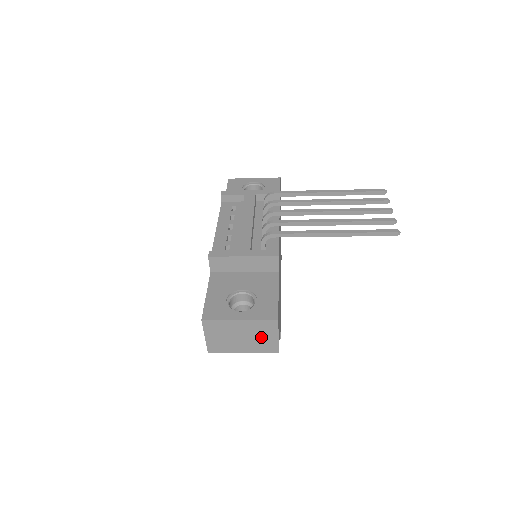
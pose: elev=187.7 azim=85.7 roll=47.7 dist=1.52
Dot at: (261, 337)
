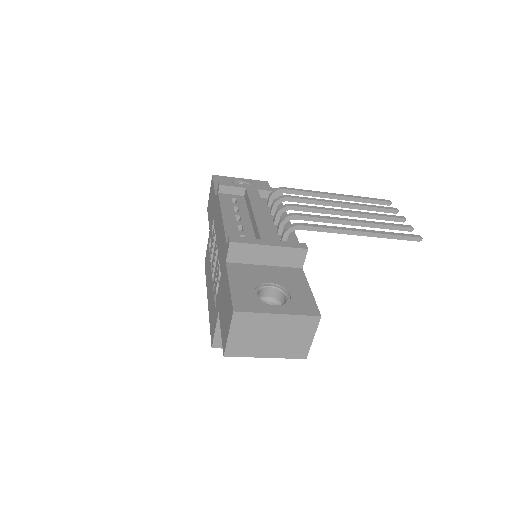
Dot at: (294, 338)
